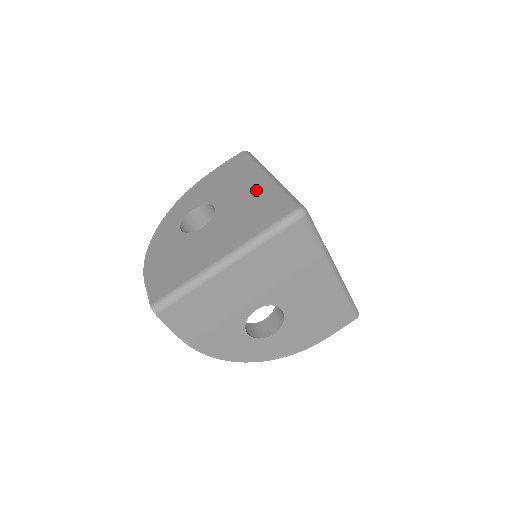
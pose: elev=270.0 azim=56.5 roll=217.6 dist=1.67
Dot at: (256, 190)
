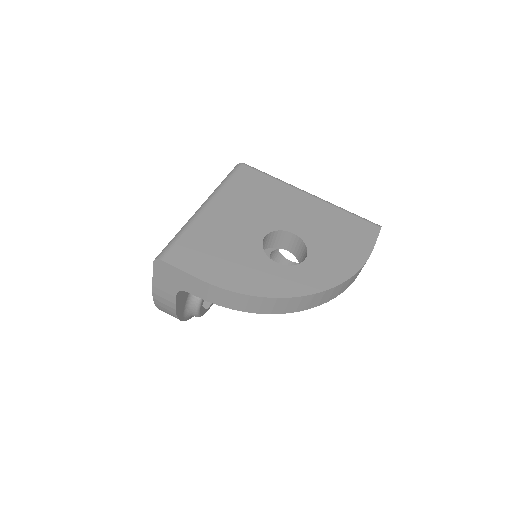
Dot at: occluded
